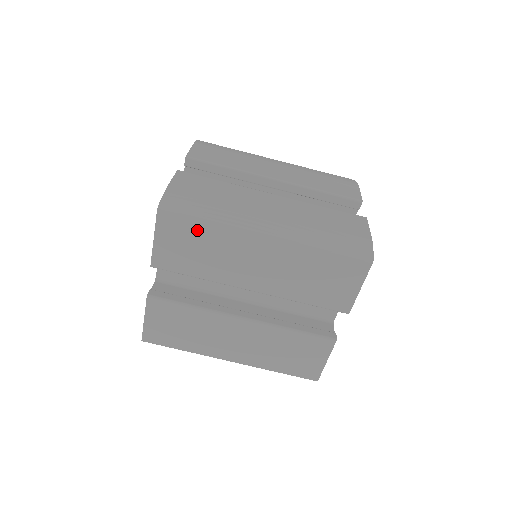
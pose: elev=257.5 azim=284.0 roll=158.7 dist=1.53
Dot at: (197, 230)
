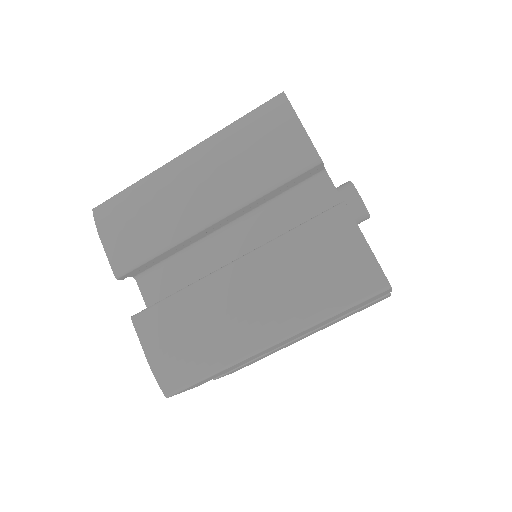
Dot at: (211, 377)
